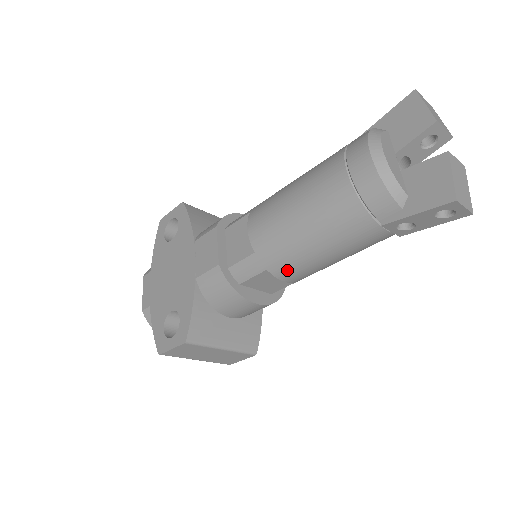
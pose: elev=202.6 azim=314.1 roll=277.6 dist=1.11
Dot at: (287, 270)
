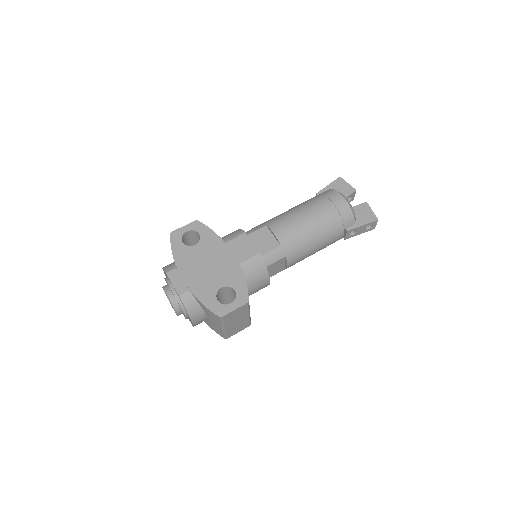
Dot at: (295, 257)
